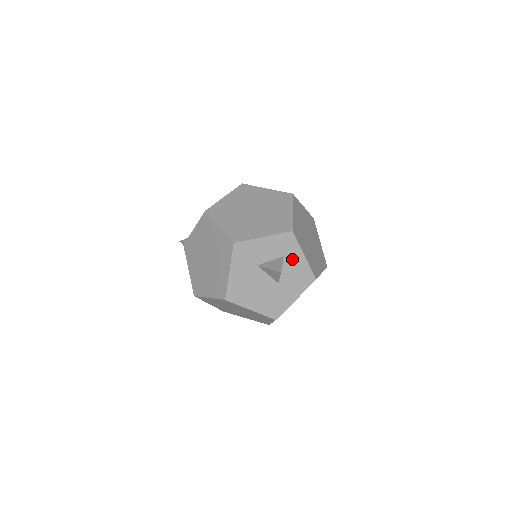
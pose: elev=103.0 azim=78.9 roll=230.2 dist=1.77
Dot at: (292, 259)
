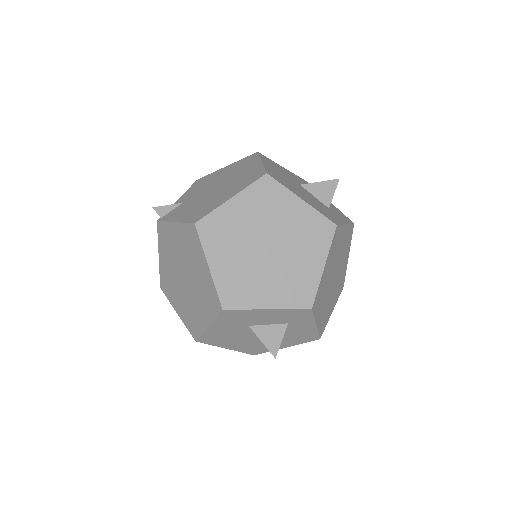
Dot at: (298, 326)
